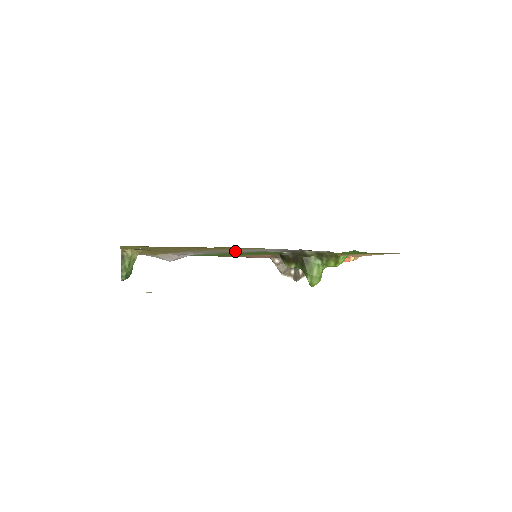
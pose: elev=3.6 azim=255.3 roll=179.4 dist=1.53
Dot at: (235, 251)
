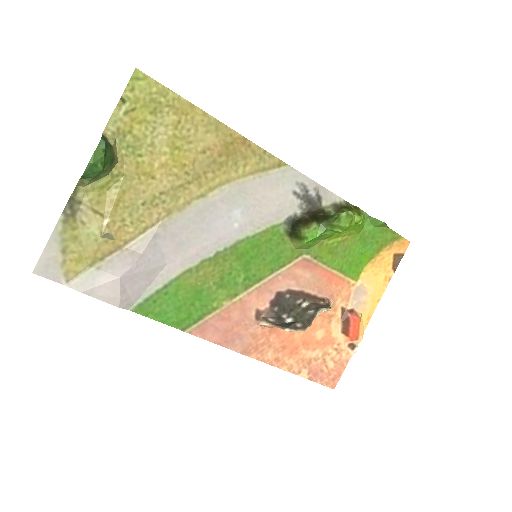
Dot at: (239, 209)
